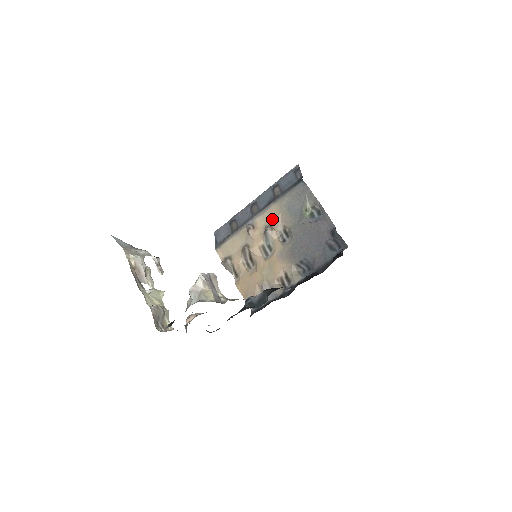
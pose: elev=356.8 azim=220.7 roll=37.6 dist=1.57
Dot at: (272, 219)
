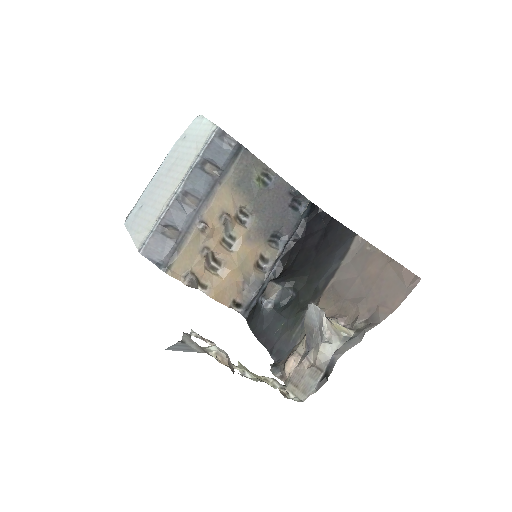
Dot at: (225, 205)
